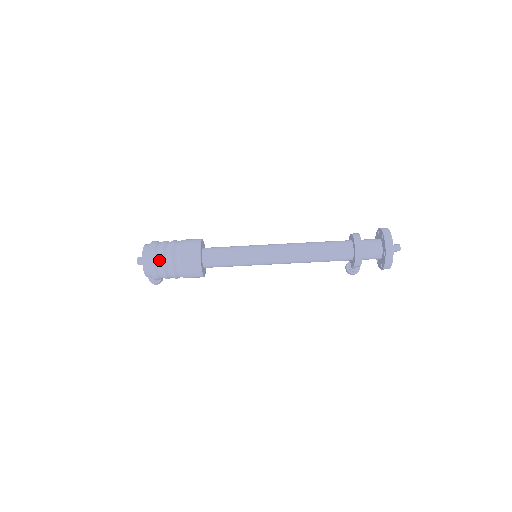
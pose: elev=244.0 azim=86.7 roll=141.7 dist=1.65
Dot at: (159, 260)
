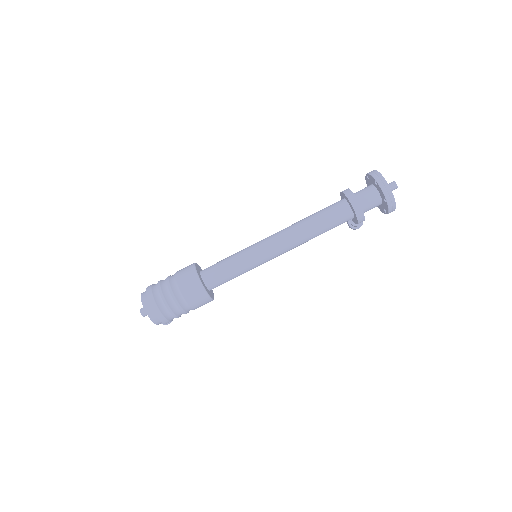
Dot at: (163, 306)
